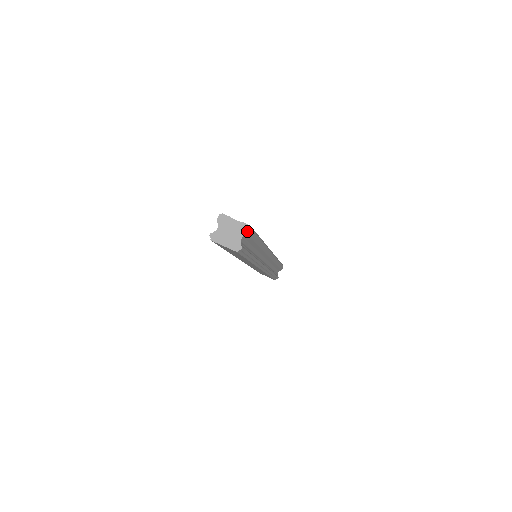
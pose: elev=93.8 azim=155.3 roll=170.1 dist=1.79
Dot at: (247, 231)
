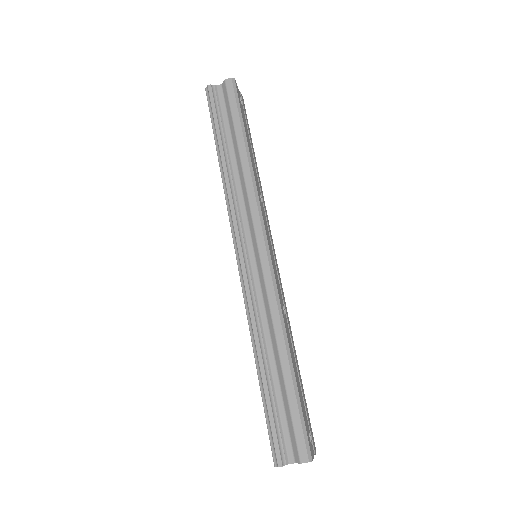
Dot at: occluded
